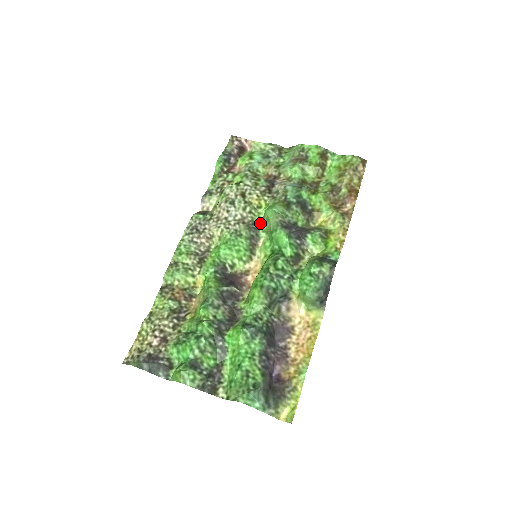
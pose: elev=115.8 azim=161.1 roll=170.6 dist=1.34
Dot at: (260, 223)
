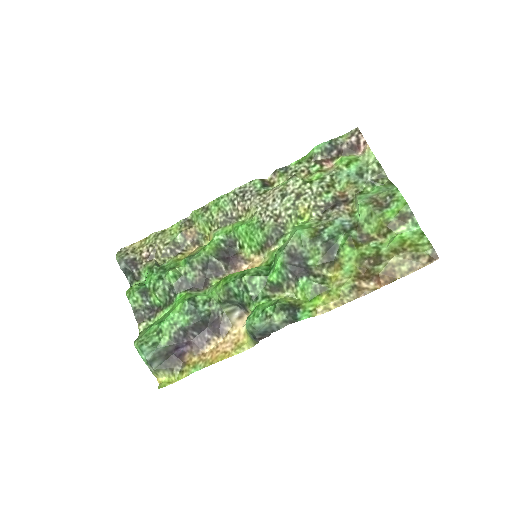
Dot at: (289, 232)
